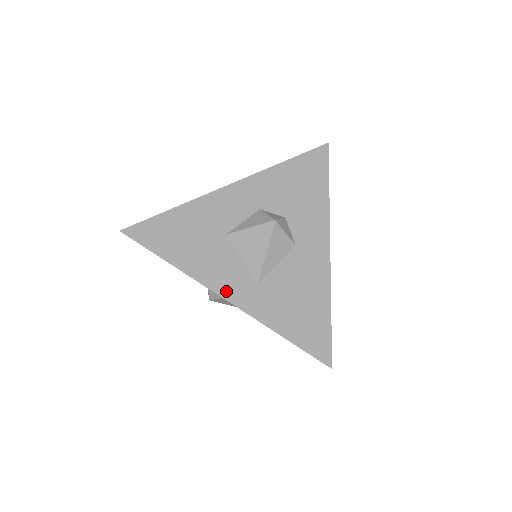
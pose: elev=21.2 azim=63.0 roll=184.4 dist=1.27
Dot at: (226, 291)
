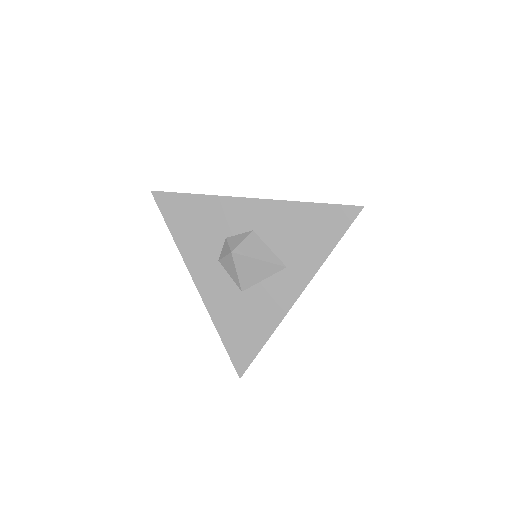
Dot at: (252, 200)
